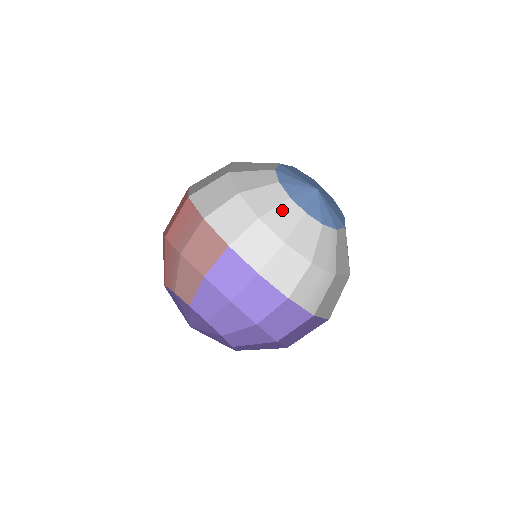
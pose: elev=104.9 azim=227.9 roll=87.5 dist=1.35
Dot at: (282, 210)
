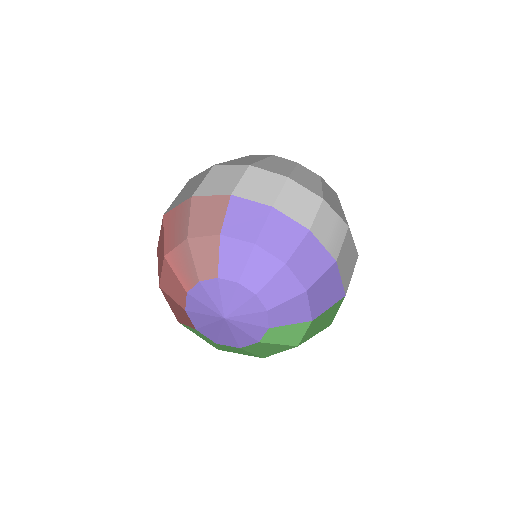
Dot at: (271, 161)
